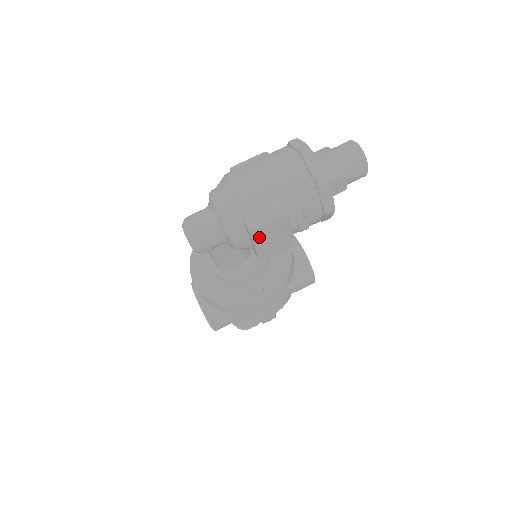
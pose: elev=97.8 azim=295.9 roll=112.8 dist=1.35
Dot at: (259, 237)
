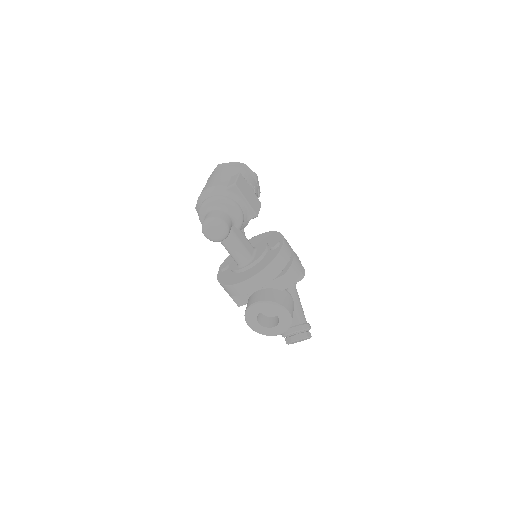
Dot at: (242, 191)
